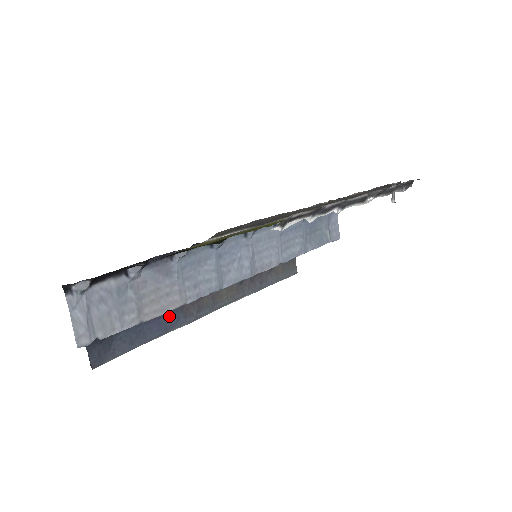
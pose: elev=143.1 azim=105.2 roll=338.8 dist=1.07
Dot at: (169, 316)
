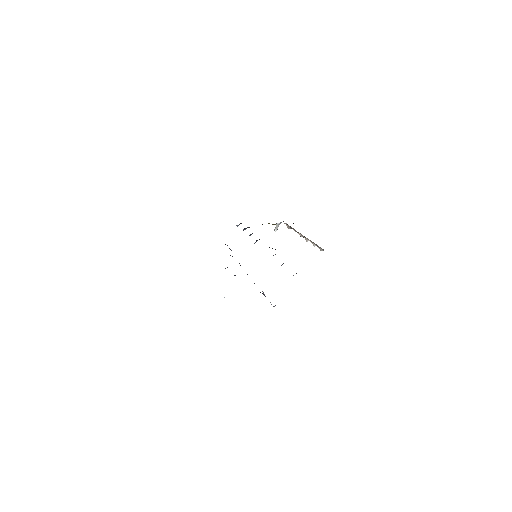
Dot at: occluded
